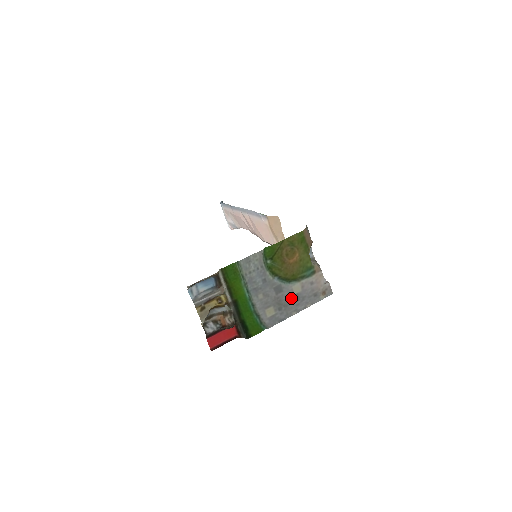
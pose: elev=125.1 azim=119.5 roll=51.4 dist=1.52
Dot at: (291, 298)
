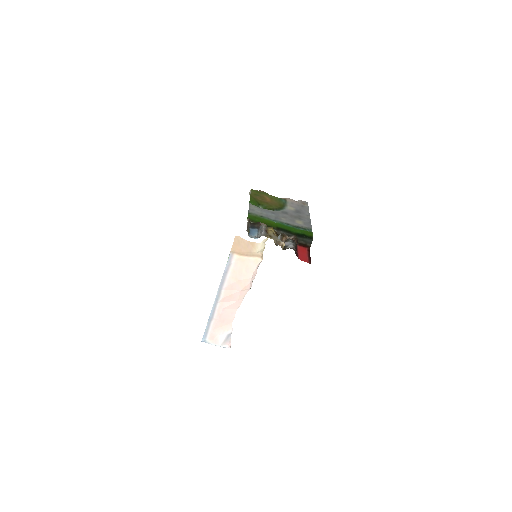
Dot at: (296, 213)
